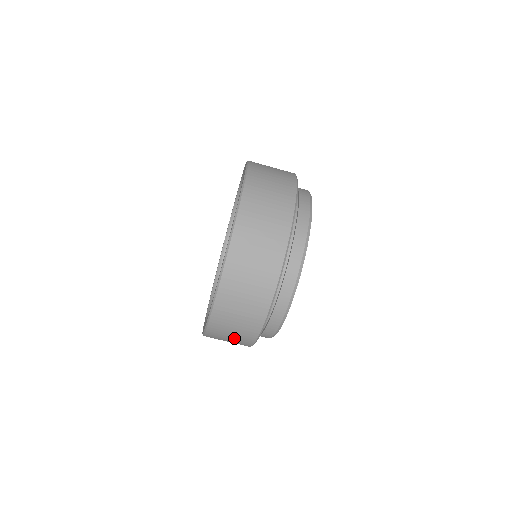
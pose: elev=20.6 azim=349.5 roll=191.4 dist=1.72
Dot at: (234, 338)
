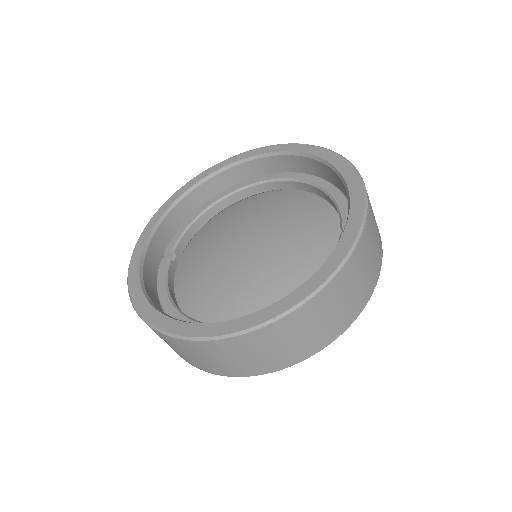
Dot at: (242, 361)
